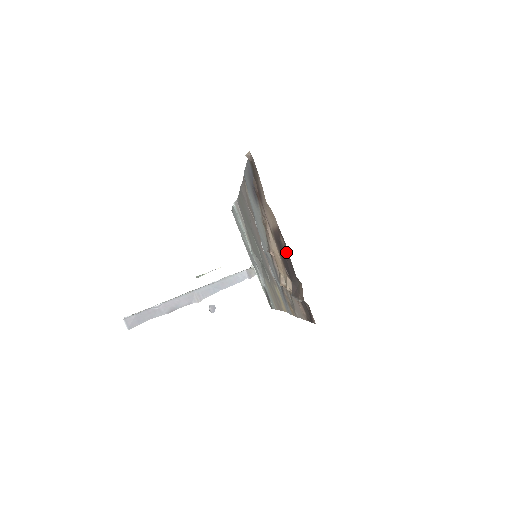
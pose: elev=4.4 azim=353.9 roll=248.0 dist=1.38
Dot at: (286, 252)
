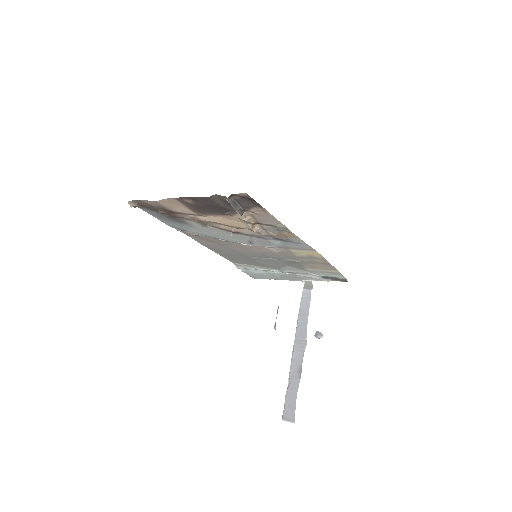
Dot at: (196, 201)
